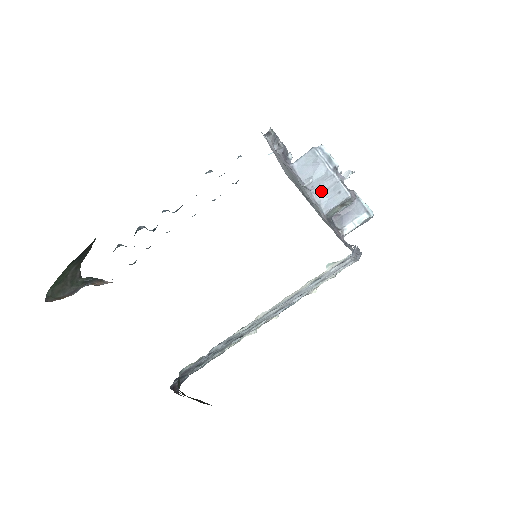
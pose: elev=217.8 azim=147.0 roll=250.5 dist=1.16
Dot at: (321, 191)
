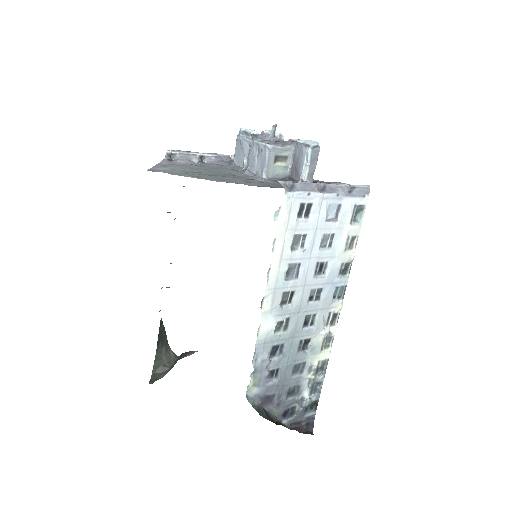
Dot at: (253, 162)
